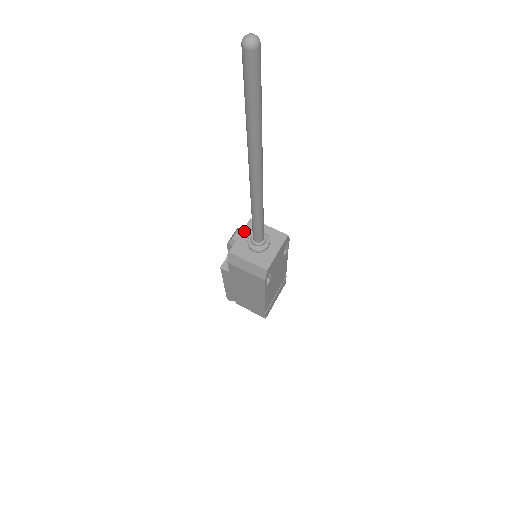
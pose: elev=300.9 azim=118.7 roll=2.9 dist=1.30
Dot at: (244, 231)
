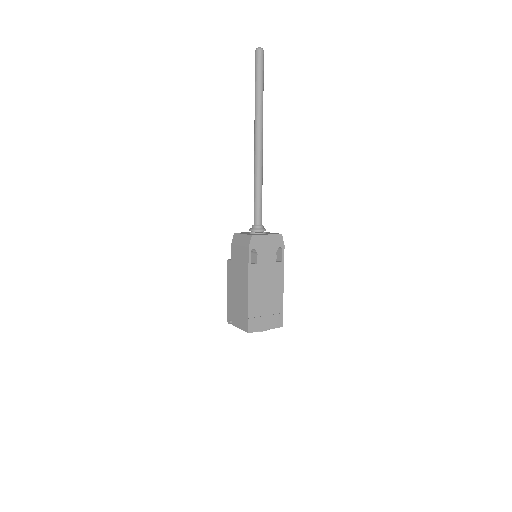
Dot at: occluded
